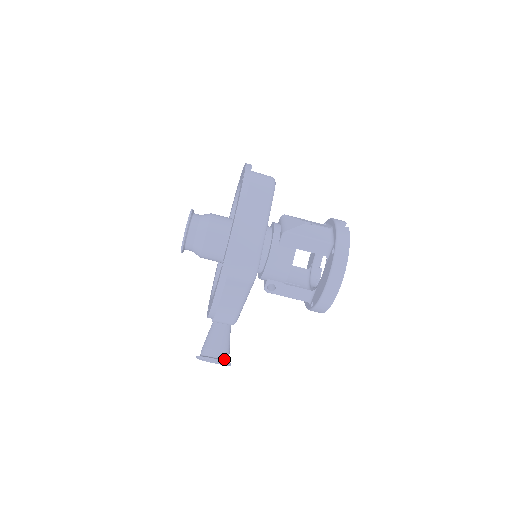
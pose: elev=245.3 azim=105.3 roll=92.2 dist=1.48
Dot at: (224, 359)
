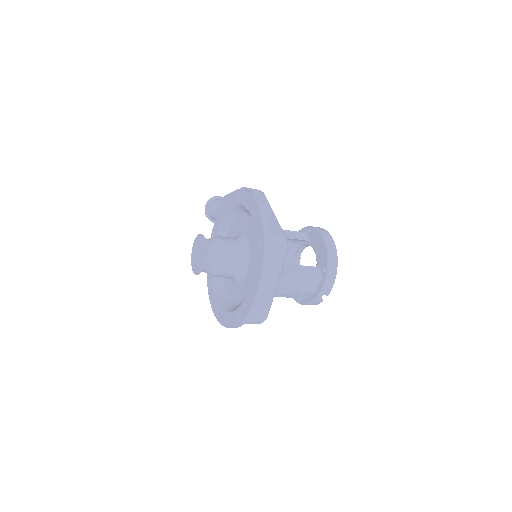
Dot at: occluded
